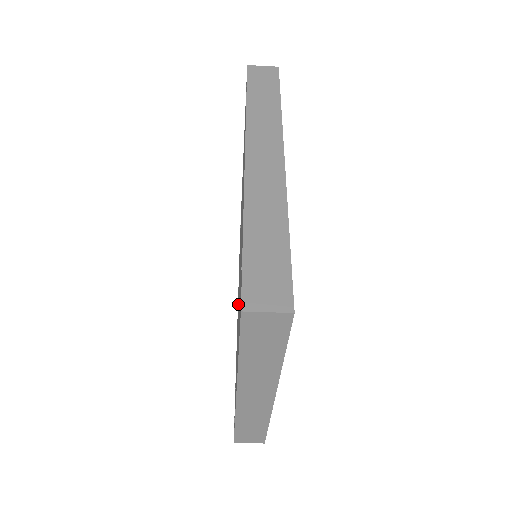
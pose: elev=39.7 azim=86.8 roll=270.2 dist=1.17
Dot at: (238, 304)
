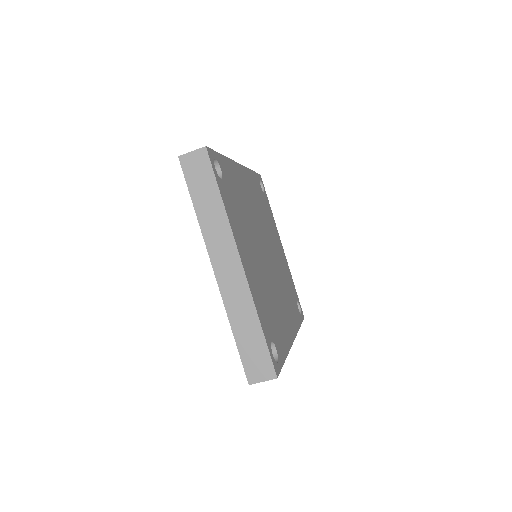
Dot at: occluded
